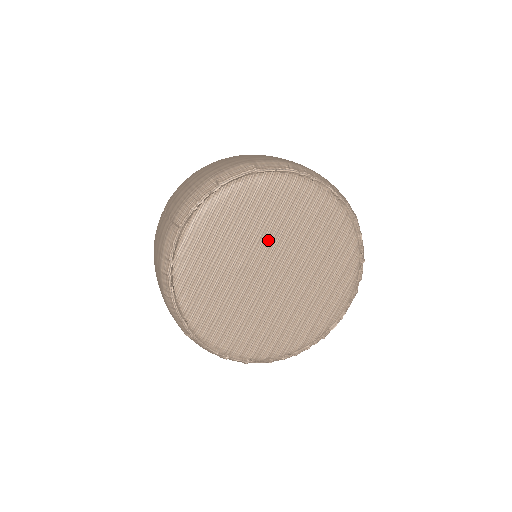
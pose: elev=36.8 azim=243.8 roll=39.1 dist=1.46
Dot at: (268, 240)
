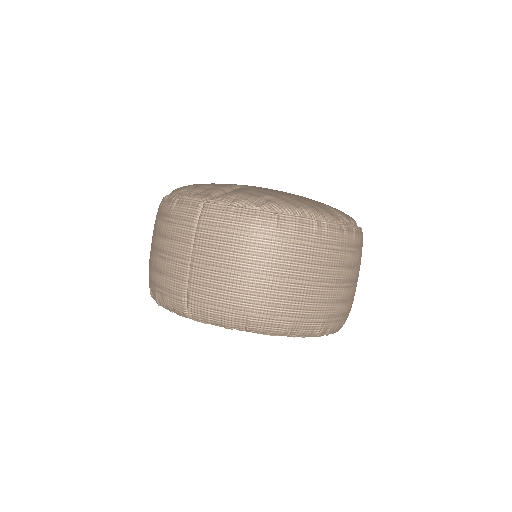
Dot at: occluded
